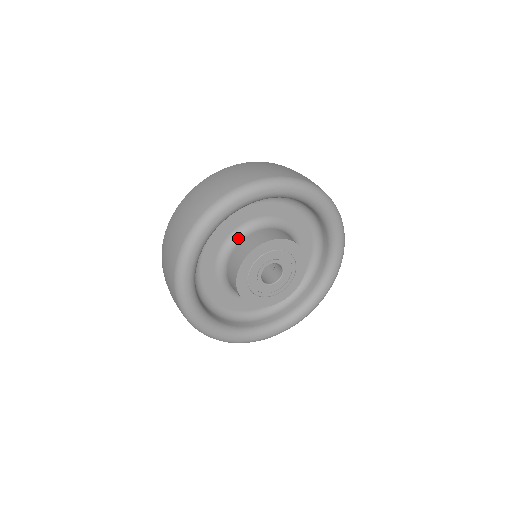
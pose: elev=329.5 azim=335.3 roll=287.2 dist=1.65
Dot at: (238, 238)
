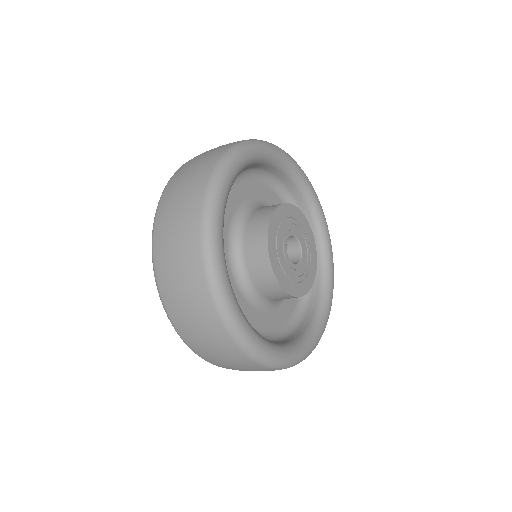
Dot at: (254, 207)
